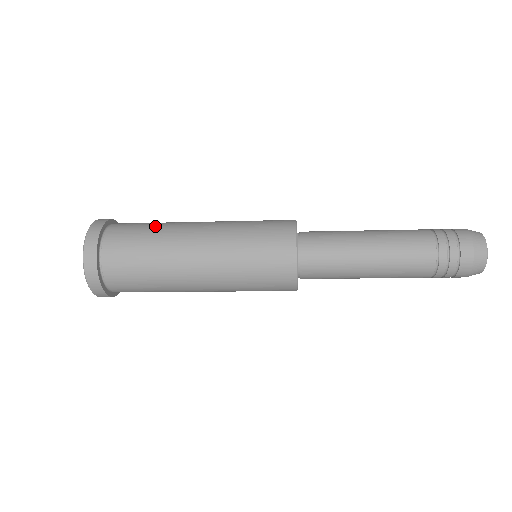
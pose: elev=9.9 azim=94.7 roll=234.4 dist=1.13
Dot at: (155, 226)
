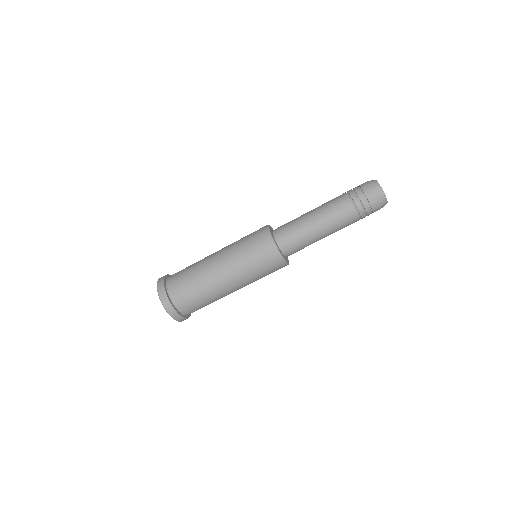
Dot at: (192, 265)
